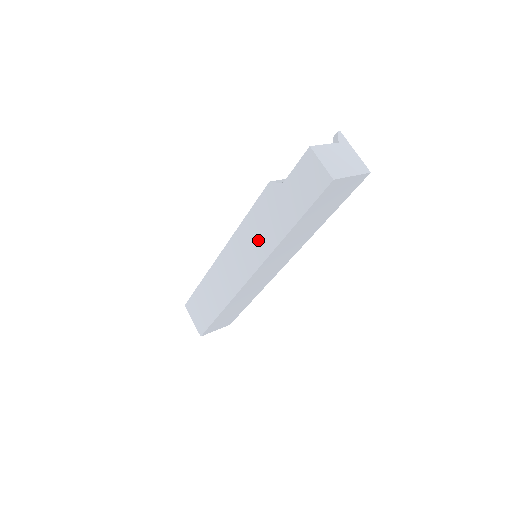
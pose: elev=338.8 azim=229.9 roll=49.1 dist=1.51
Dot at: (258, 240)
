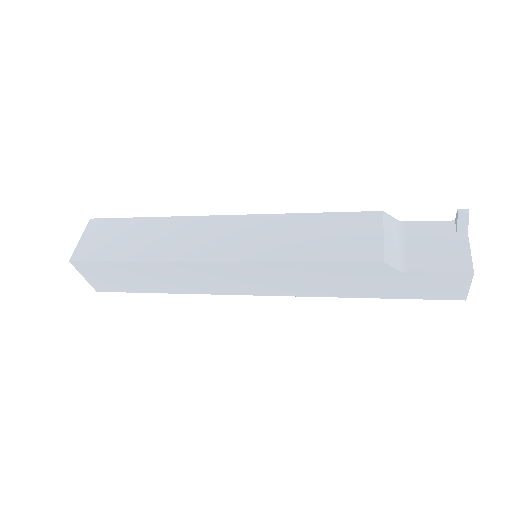
Dot at: (309, 283)
